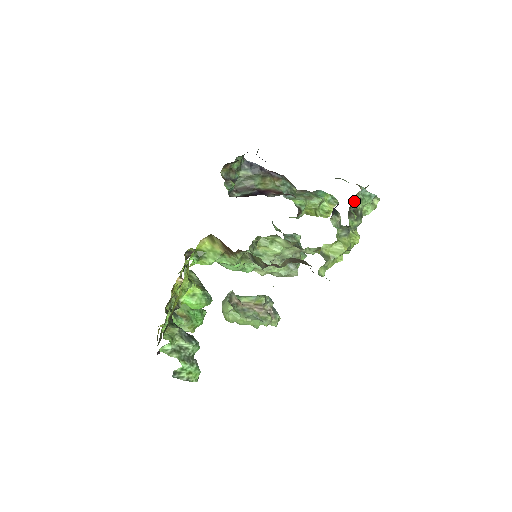
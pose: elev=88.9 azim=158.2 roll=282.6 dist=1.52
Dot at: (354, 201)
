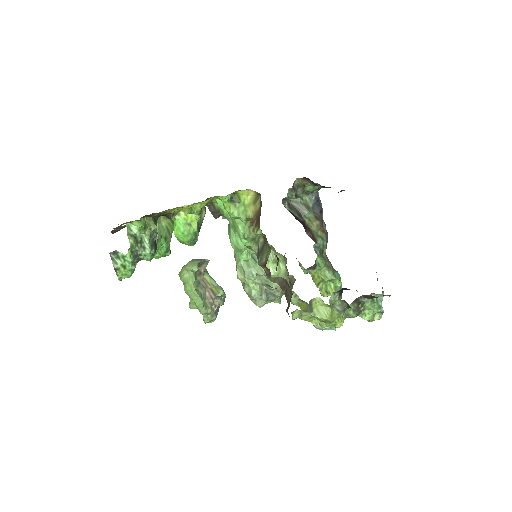
Dot at: occluded
